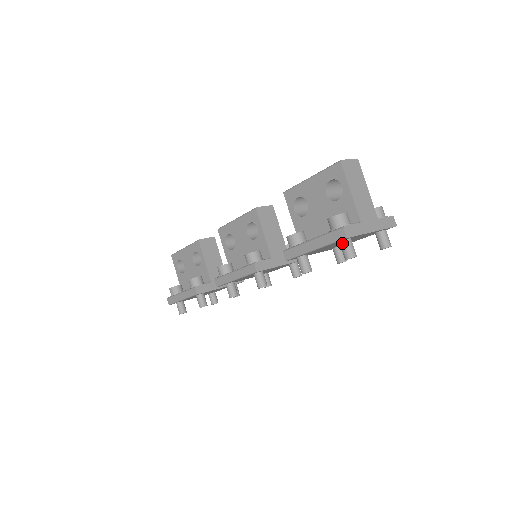
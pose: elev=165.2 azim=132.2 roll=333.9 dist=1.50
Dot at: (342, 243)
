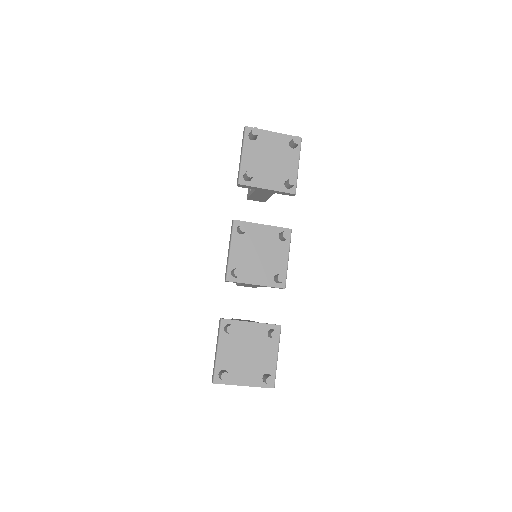
Dot at: (249, 135)
